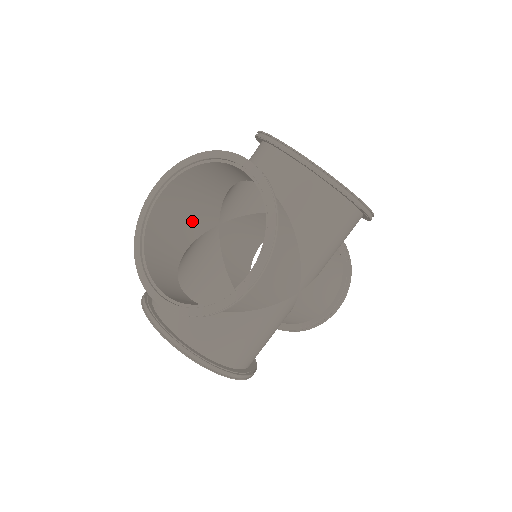
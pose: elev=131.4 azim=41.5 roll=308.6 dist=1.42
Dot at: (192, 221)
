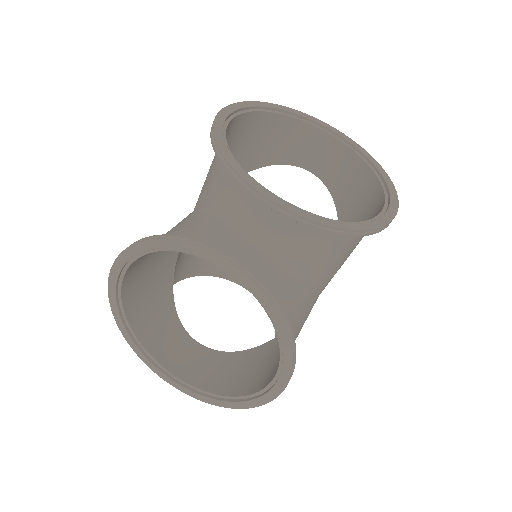
Dot at: occluded
